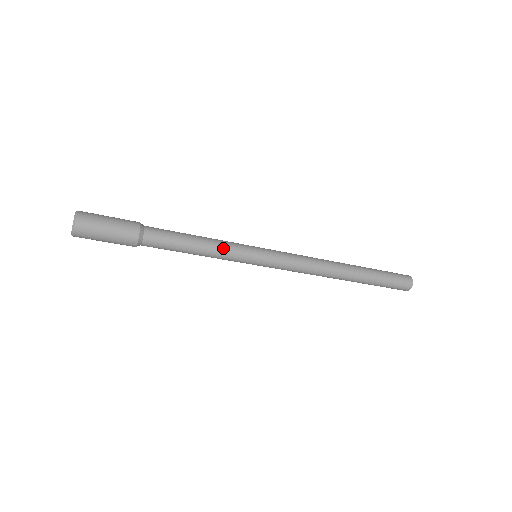
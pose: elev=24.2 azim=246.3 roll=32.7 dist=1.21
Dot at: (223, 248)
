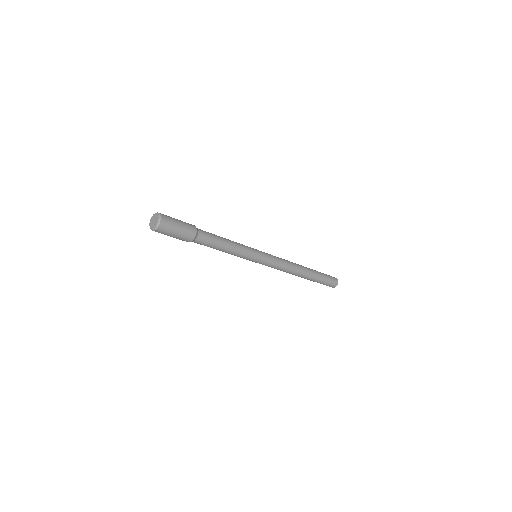
Dot at: (241, 250)
